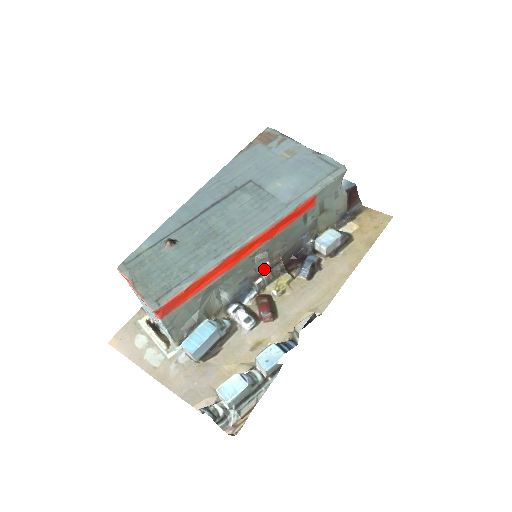
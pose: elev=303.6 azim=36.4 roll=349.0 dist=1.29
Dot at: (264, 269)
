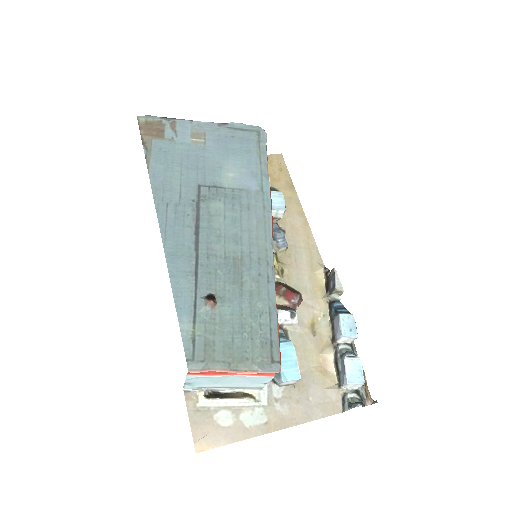
Dot at: occluded
